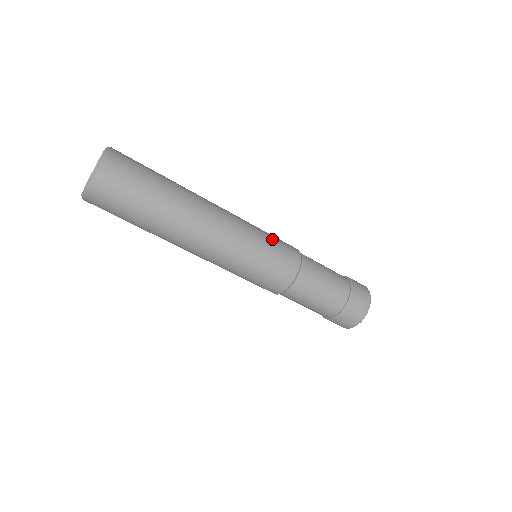
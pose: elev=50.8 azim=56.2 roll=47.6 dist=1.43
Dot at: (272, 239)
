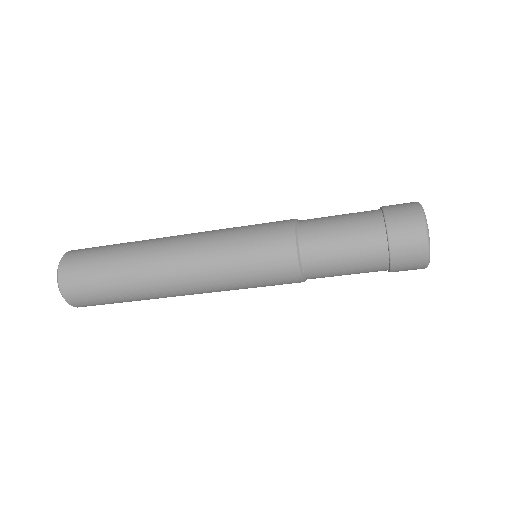
Dot at: (250, 235)
